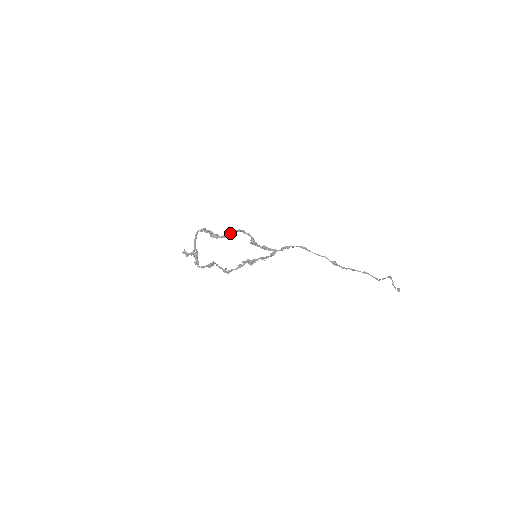
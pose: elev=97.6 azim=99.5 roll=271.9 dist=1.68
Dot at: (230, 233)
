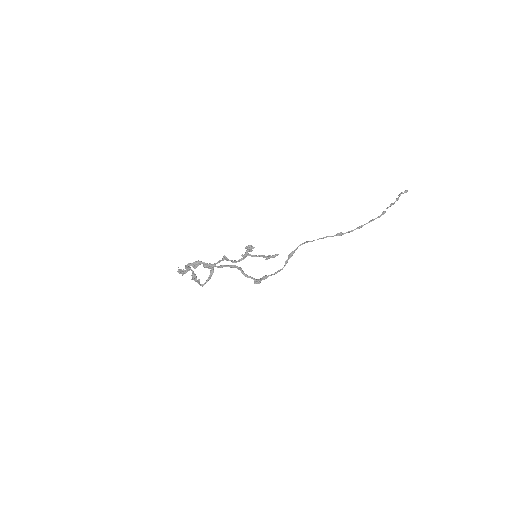
Dot at: occluded
